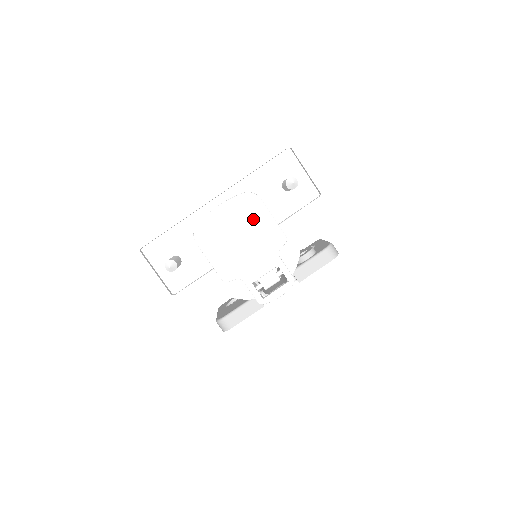
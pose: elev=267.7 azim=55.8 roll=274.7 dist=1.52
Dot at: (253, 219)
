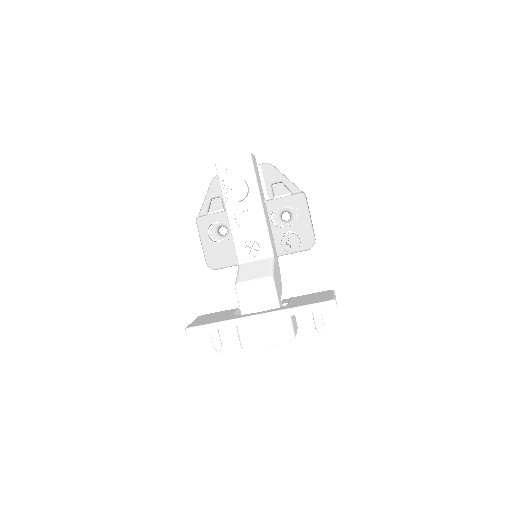
Dot at: occluded
